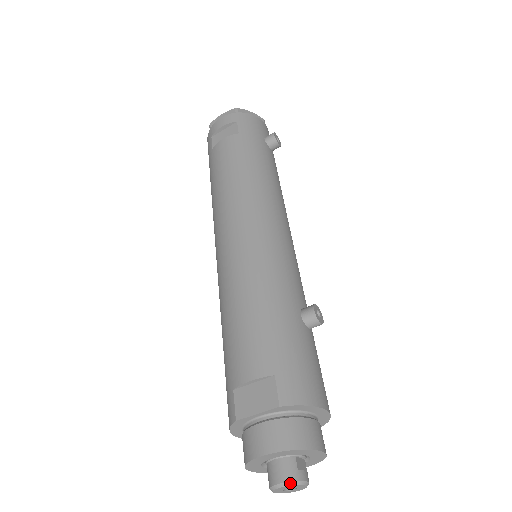
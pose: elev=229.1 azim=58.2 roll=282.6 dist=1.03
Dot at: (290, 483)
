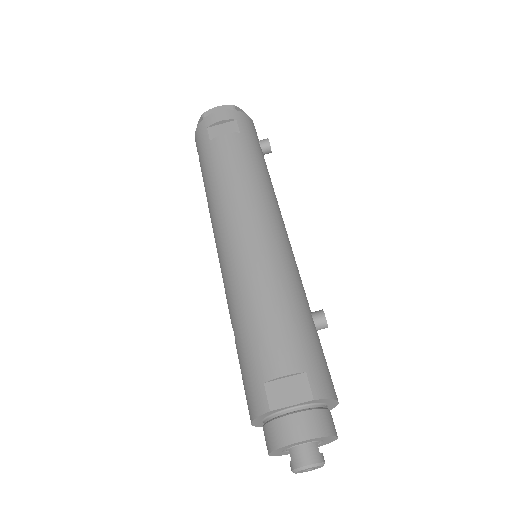
Dot at: (316, 465)
